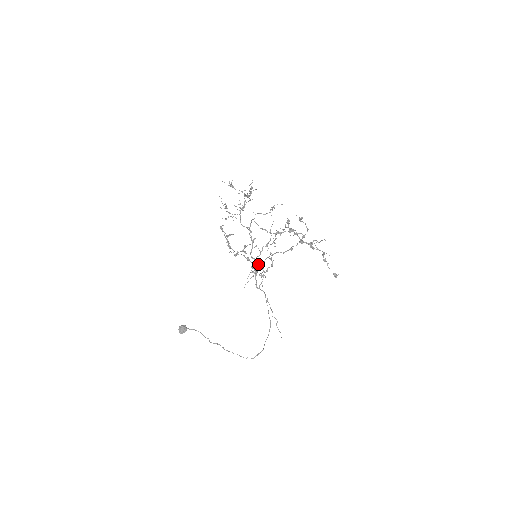
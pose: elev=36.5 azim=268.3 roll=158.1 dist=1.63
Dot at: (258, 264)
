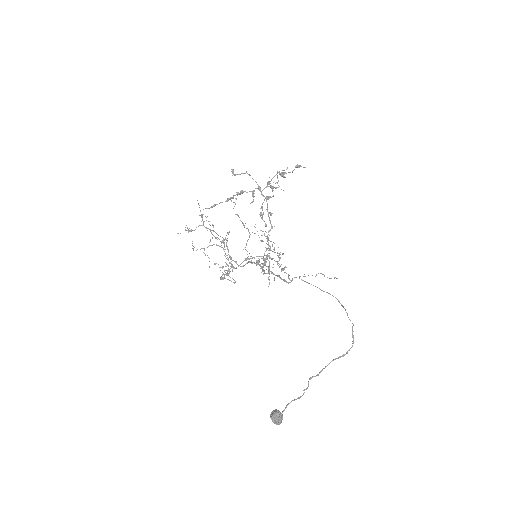
Dot at: (263, 259)
